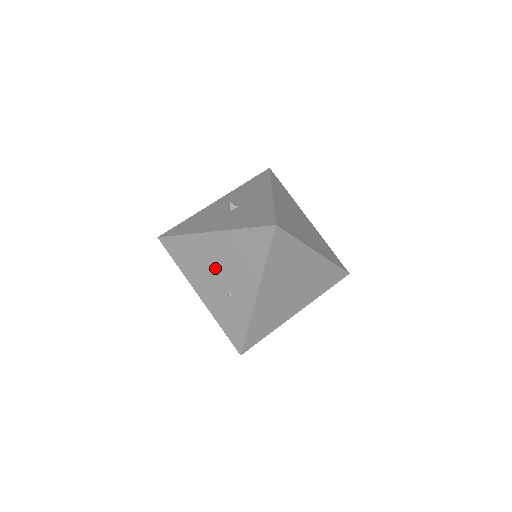
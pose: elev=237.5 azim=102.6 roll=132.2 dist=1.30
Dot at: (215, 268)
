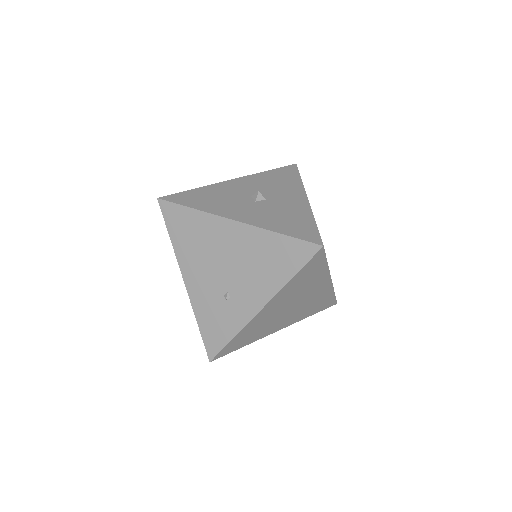
Dot at: (221, 261)
